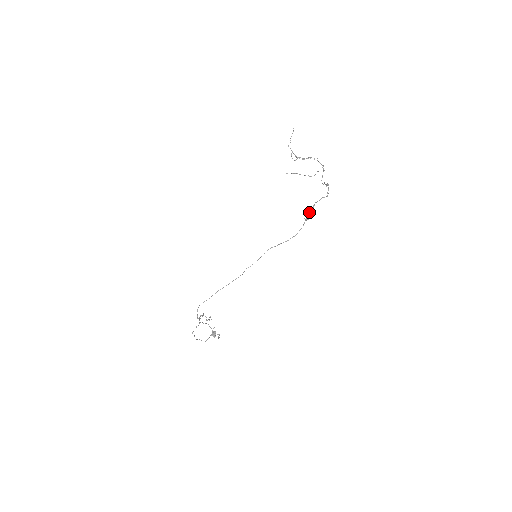
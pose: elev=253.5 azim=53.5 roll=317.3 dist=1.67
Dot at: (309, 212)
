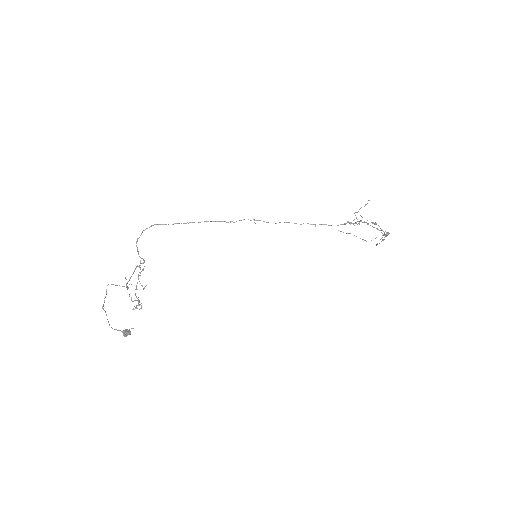
Dot at: (357, 221)
